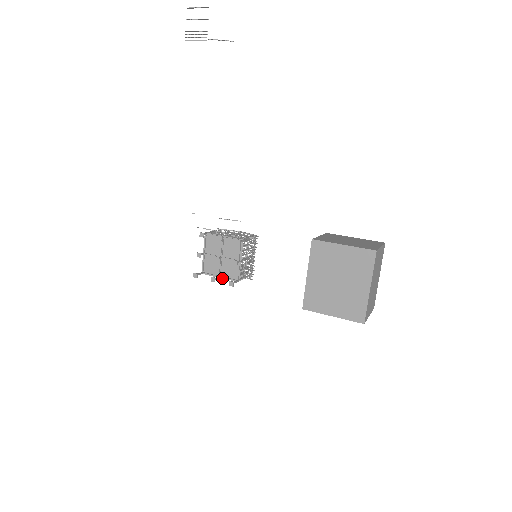
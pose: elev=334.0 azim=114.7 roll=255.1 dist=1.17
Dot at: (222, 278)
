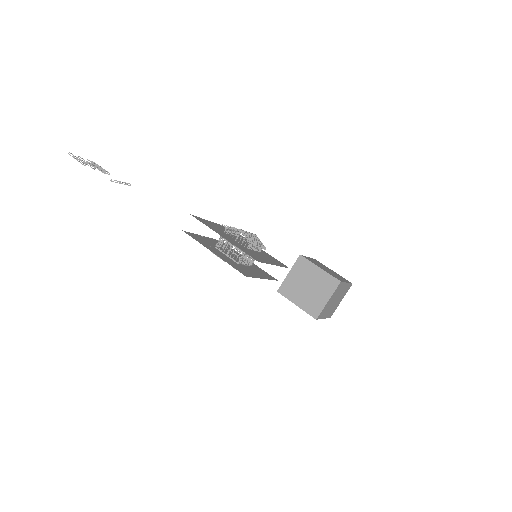
Dot at: occluded
